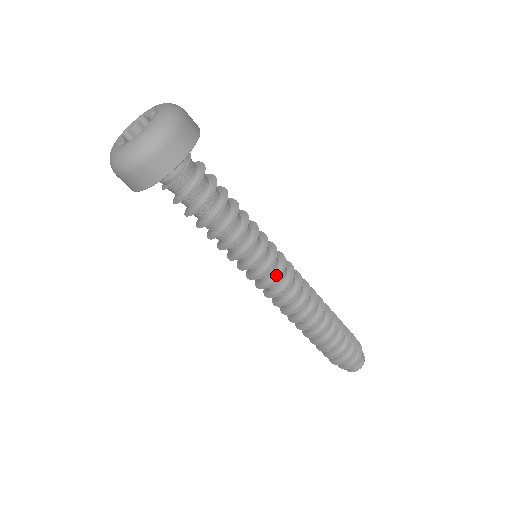
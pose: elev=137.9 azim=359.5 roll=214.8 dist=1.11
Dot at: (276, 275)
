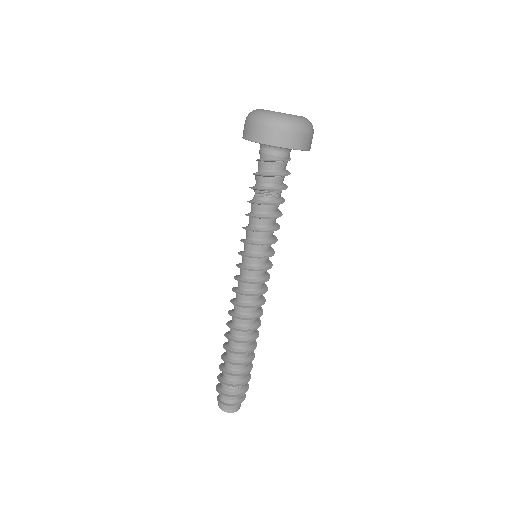
Dot at: (267, 275)
